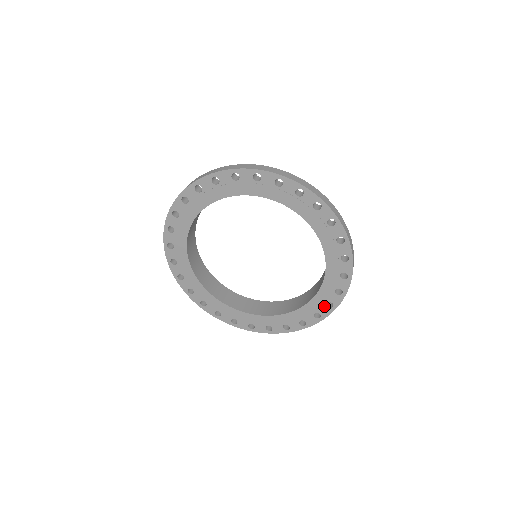
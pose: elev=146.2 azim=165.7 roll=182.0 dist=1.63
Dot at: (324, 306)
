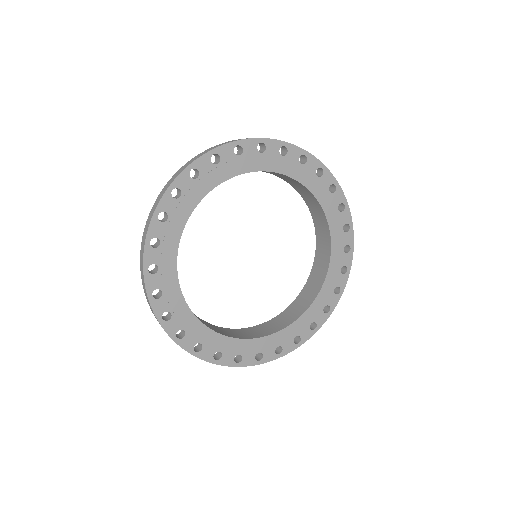
Dot at: (340, 214)
